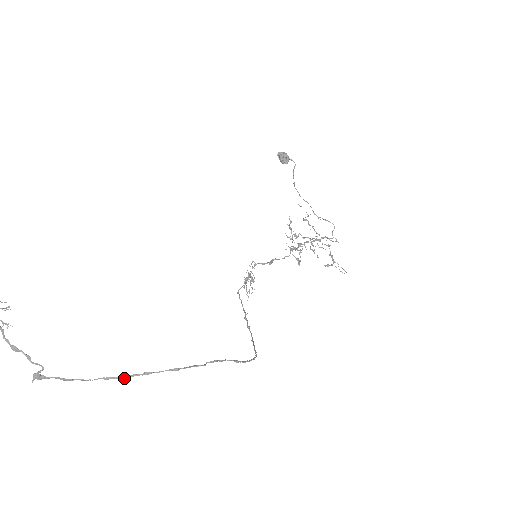
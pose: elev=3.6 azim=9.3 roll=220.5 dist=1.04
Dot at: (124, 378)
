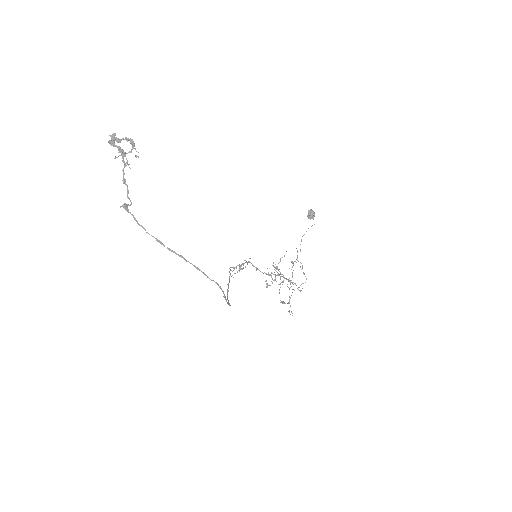
Dot at: occluded
